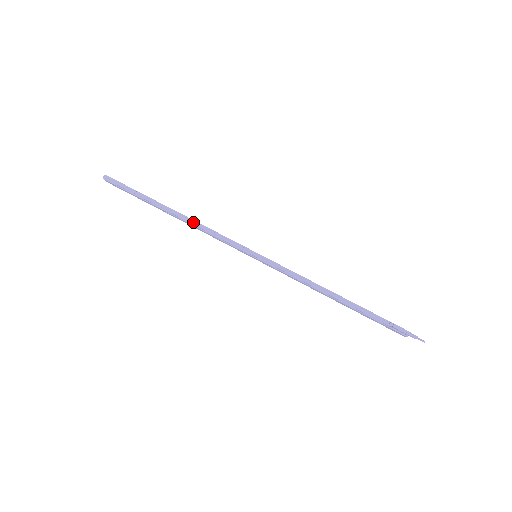
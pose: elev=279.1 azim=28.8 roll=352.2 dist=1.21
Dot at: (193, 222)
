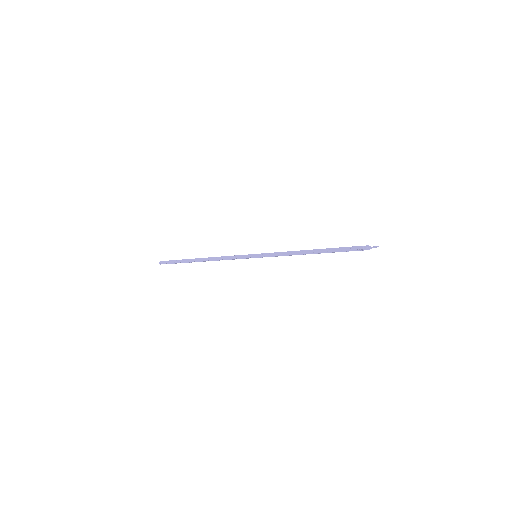
Dot at: (213, 259)
